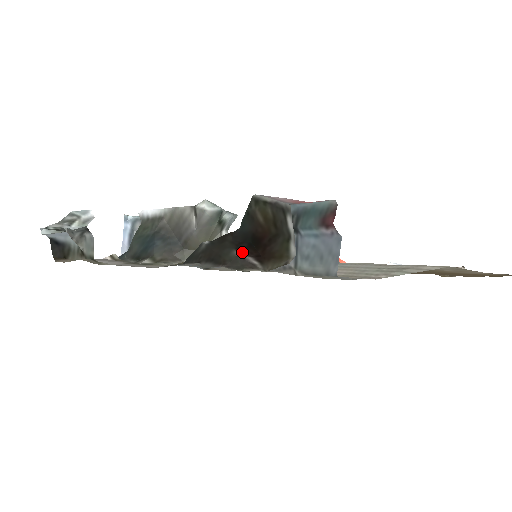
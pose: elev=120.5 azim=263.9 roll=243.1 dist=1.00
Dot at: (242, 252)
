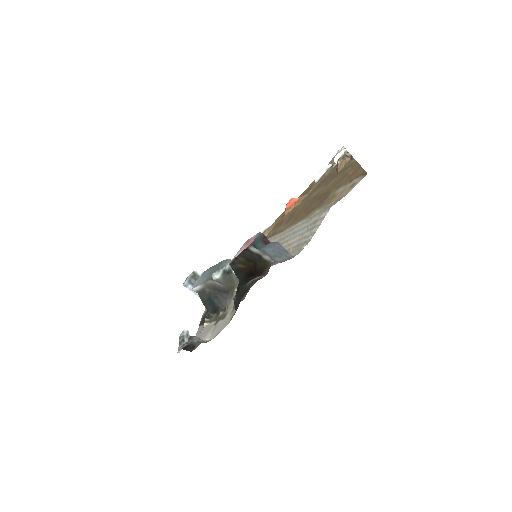
Dot at: (250, 281)
